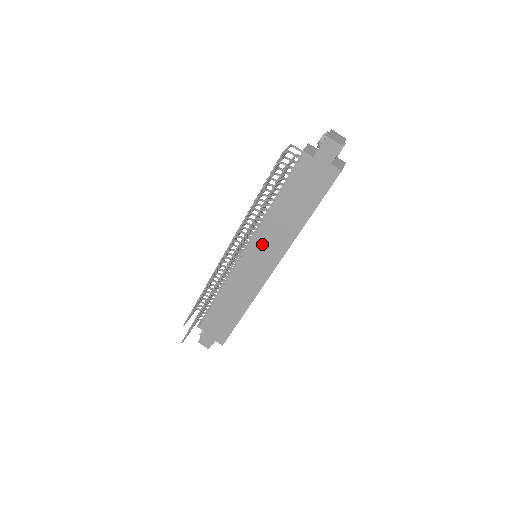
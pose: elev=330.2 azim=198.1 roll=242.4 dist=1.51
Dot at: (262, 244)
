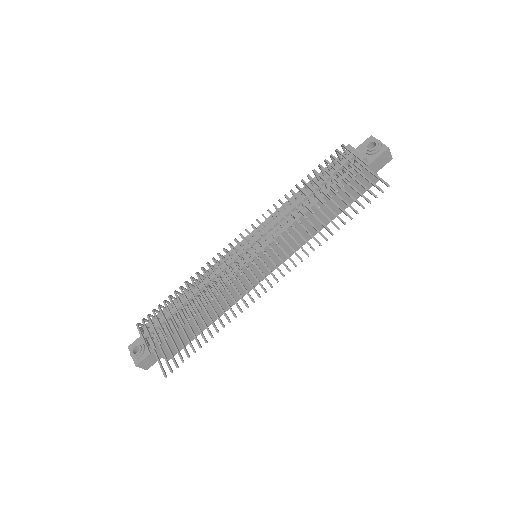
Dot at: occluded
